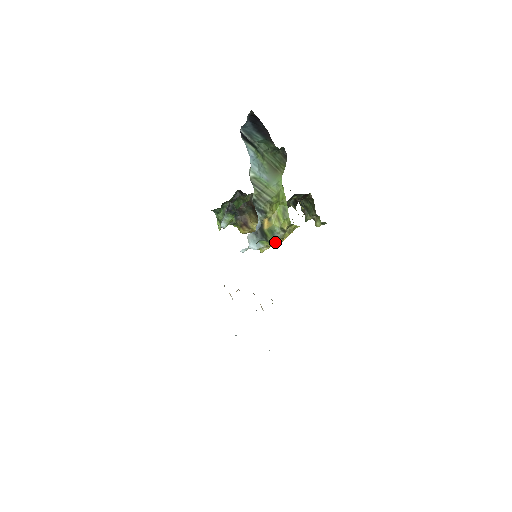
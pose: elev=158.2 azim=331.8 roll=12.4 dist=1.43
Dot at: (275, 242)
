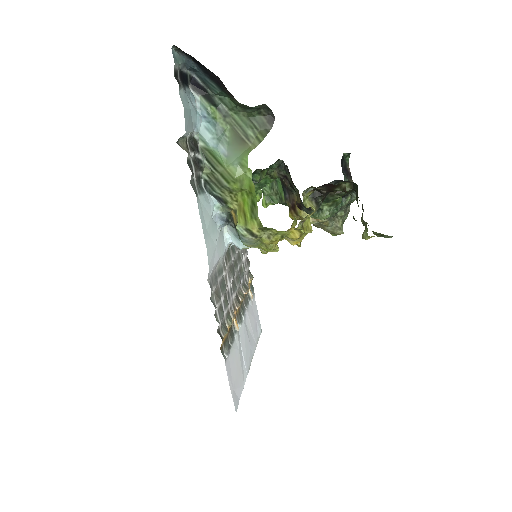
Dot at: (254, 246)
